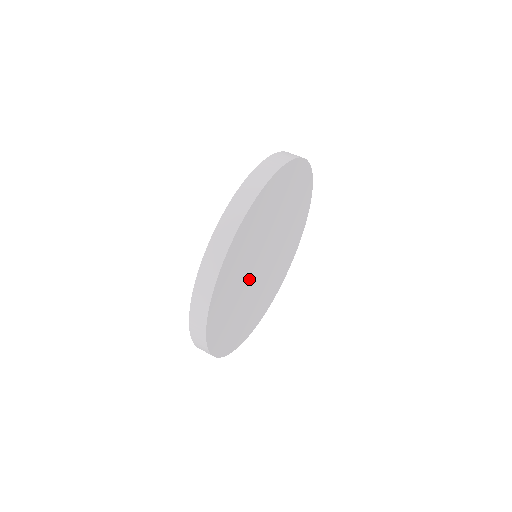
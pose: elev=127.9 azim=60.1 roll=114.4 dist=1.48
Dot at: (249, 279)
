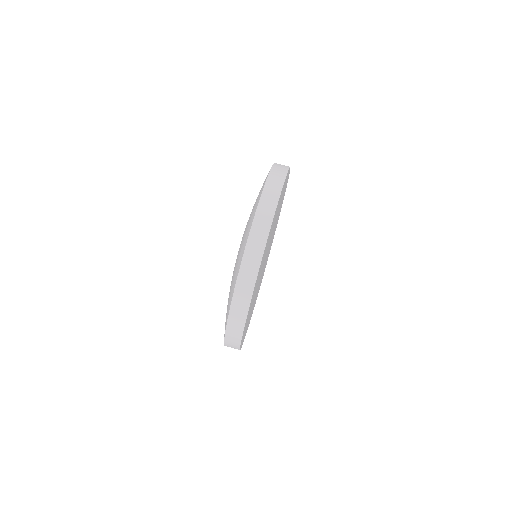
Dot at: (259, 279)
